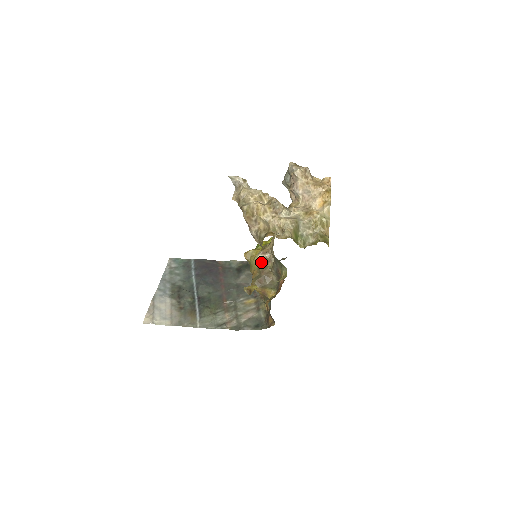
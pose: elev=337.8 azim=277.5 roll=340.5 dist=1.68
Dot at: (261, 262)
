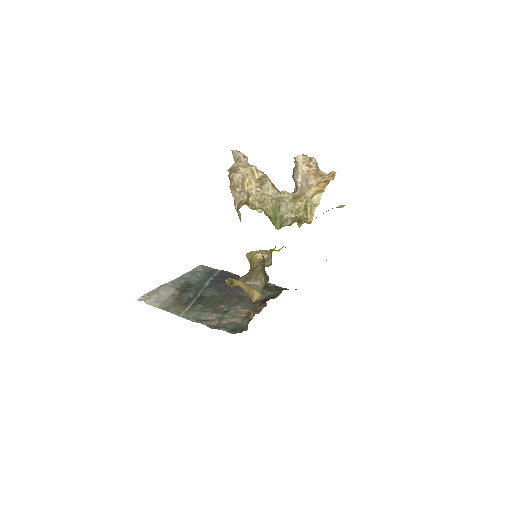
Dot at: (257, 261)
